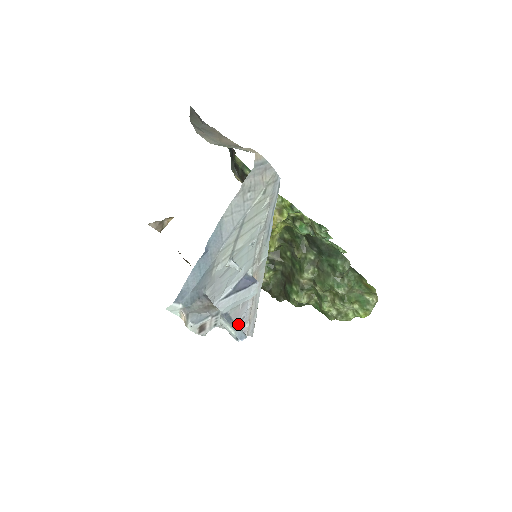
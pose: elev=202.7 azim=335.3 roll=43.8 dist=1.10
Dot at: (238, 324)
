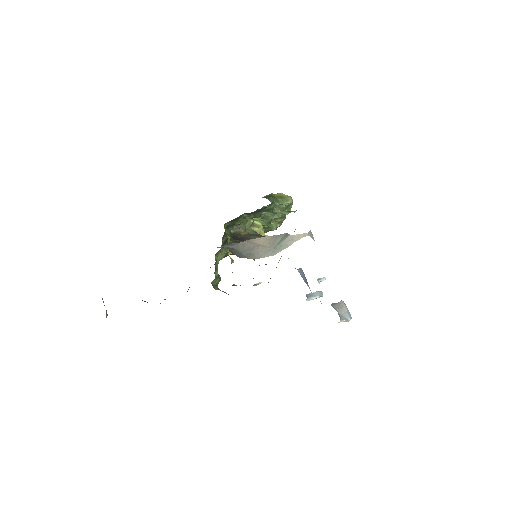
Dot at: occluded
